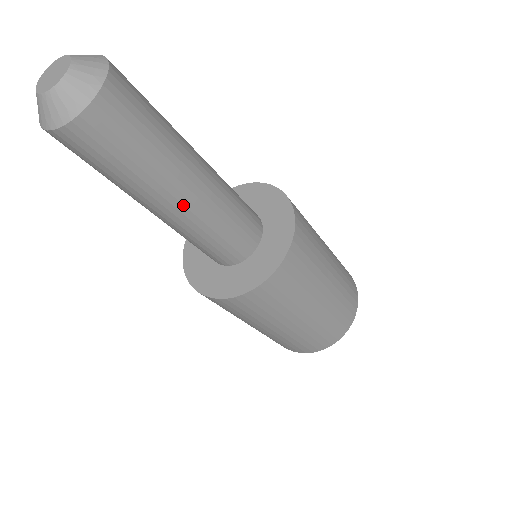
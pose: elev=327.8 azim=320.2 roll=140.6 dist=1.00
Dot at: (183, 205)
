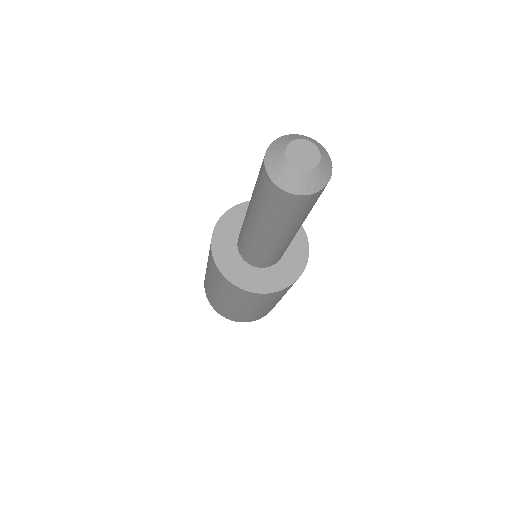
Dot at: (291, 236)
